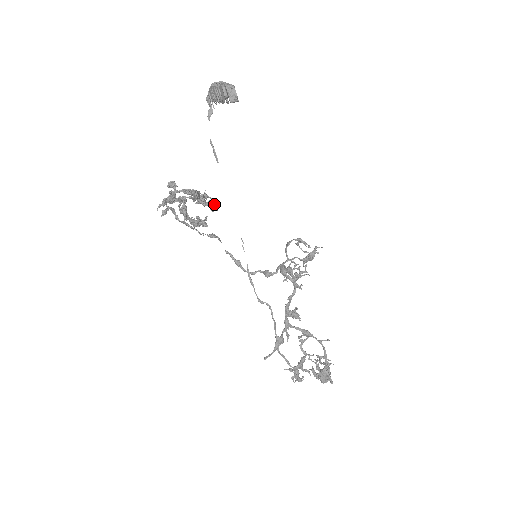
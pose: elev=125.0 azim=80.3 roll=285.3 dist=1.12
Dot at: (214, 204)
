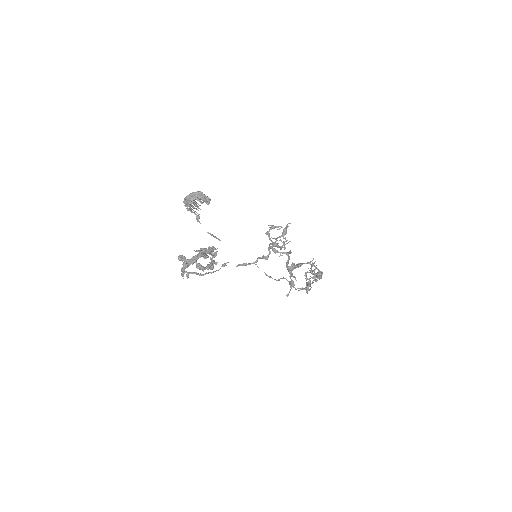
Dot at: (217, 251)
